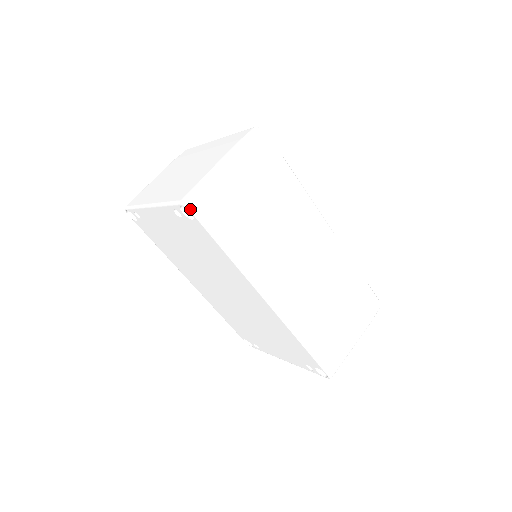
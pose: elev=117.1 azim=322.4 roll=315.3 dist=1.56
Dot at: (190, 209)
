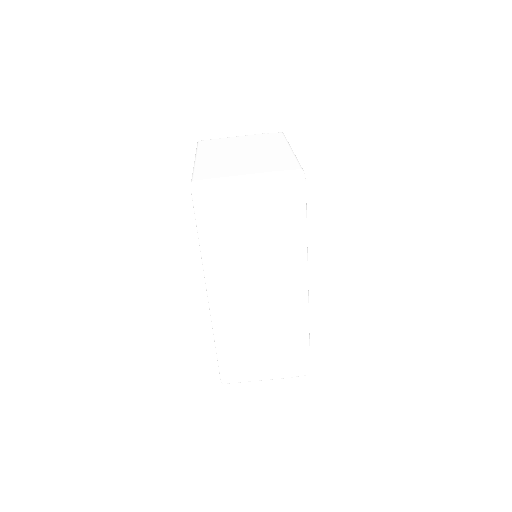
Dot at: (192, 193)
